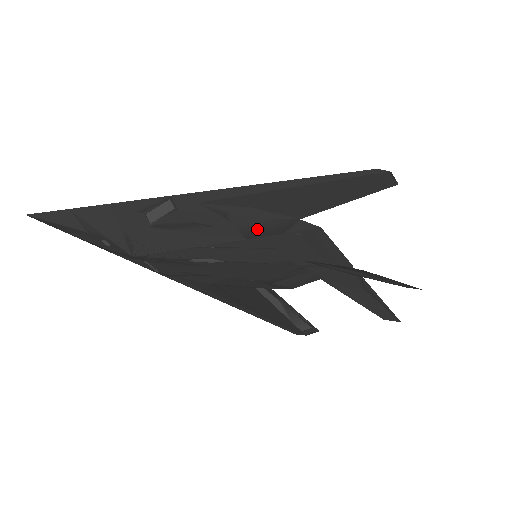
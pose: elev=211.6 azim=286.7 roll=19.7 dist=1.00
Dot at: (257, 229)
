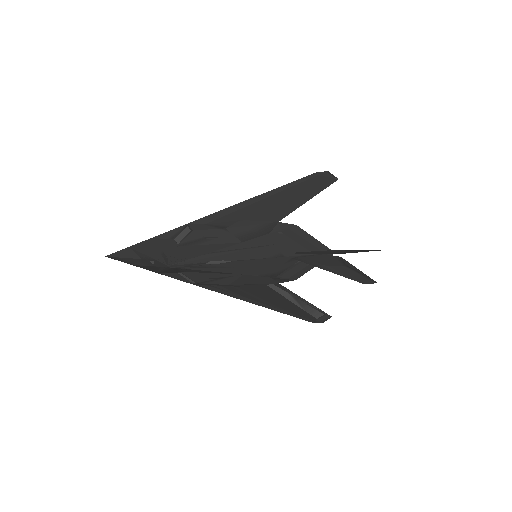
Dot at: (249, 234)
